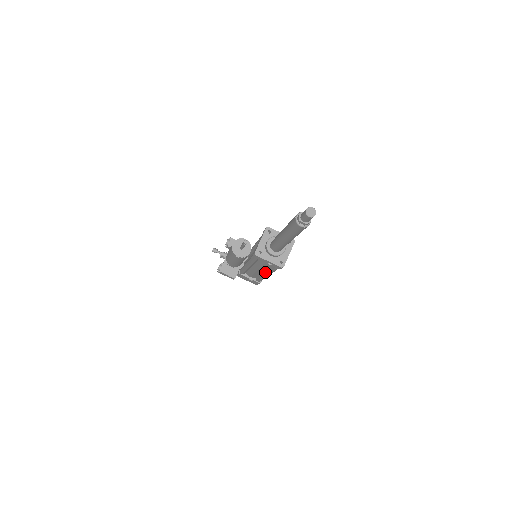
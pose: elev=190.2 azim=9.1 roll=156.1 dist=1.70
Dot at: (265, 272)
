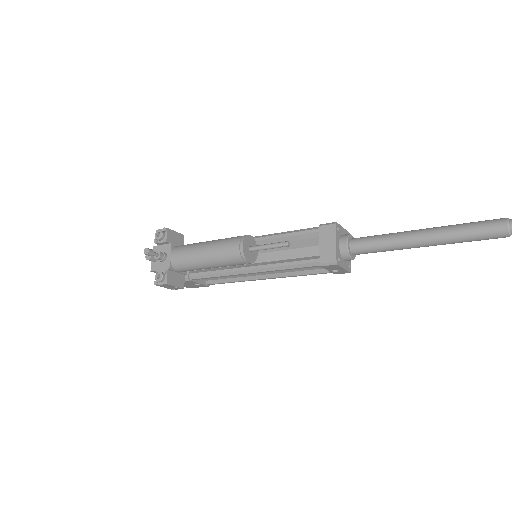
Dot at: (270, 276)
